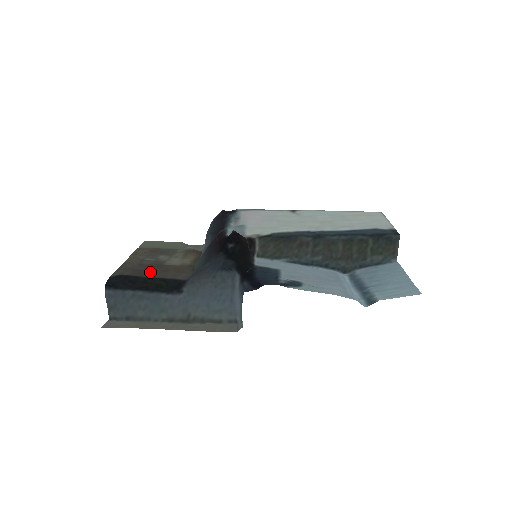
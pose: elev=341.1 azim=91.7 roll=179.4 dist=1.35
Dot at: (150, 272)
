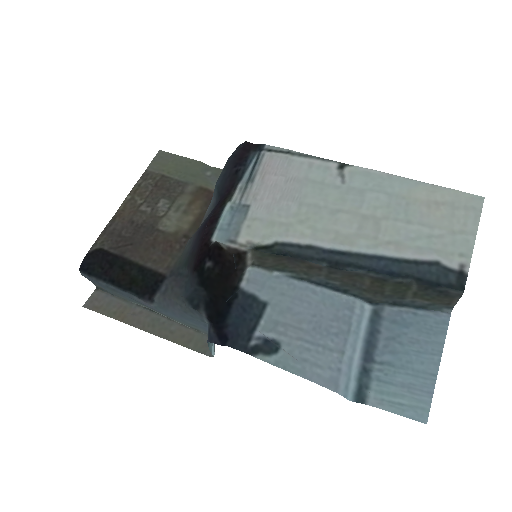
Dot at: (134, 247)
